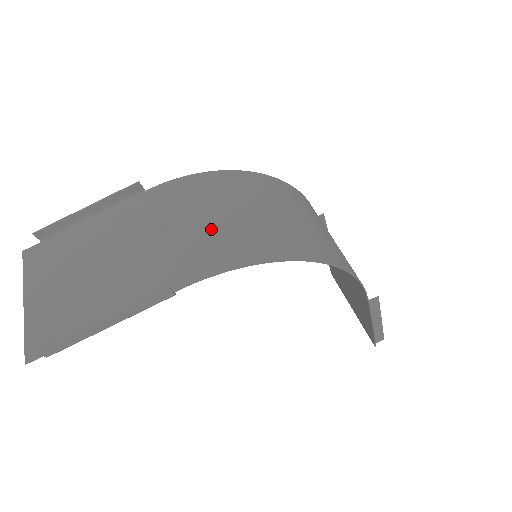
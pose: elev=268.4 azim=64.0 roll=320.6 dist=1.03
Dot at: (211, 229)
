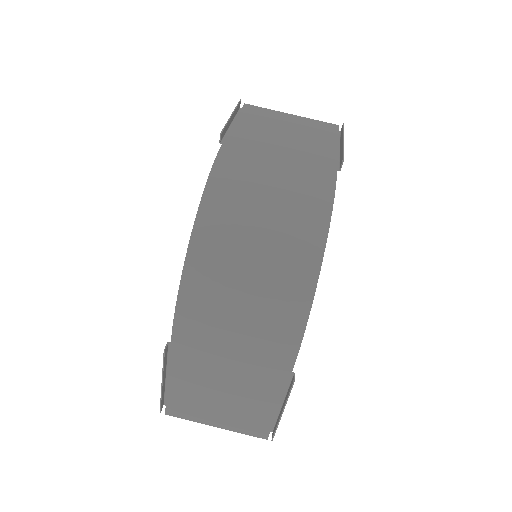
Dot at: (253, 328)
